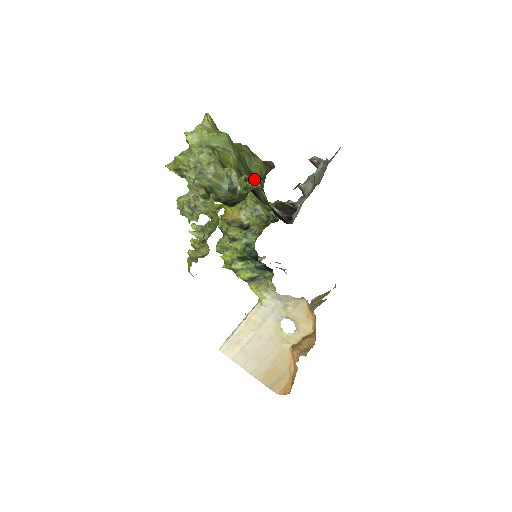
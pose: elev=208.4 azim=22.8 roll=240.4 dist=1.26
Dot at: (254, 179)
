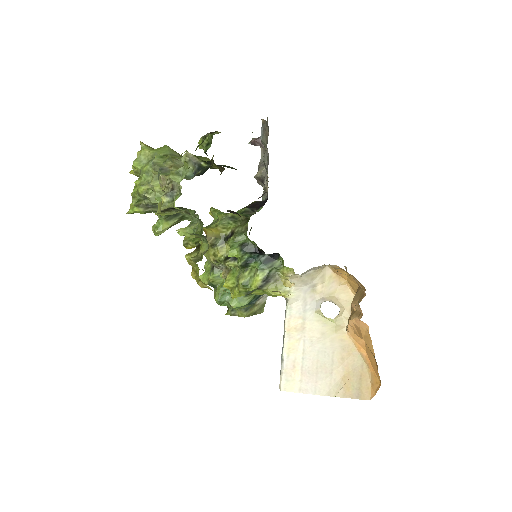
Dot at: (211, 133)
